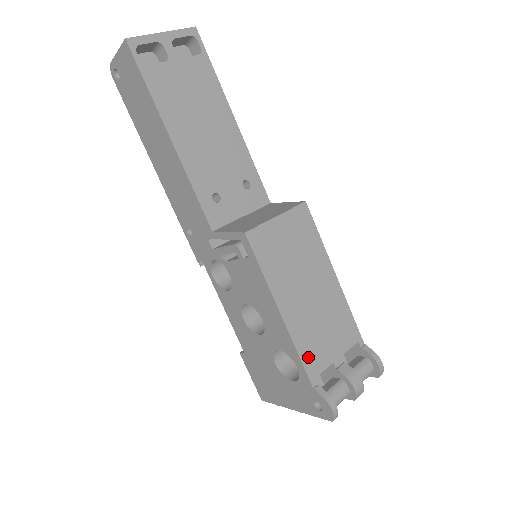
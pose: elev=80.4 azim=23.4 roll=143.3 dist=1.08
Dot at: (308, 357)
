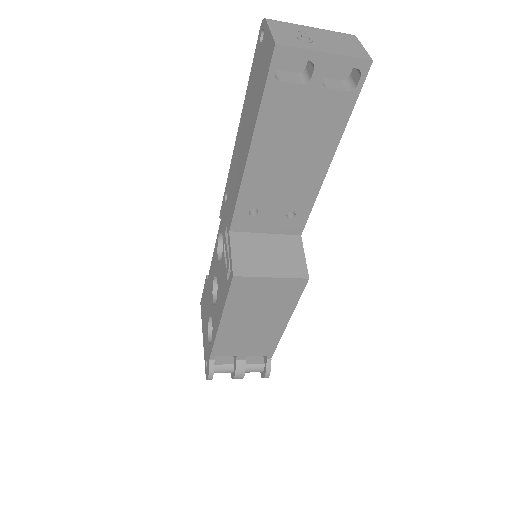
Dot at: (220, 347)
